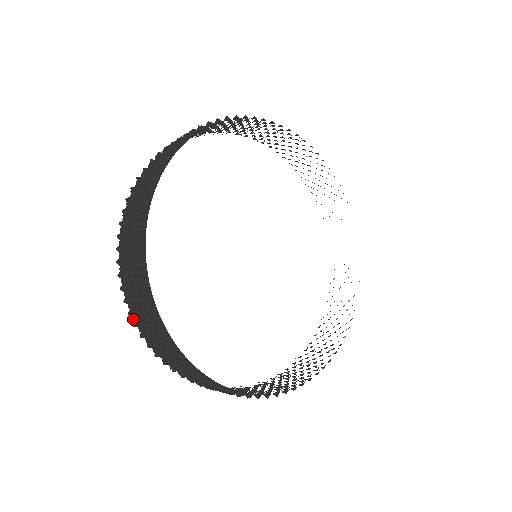
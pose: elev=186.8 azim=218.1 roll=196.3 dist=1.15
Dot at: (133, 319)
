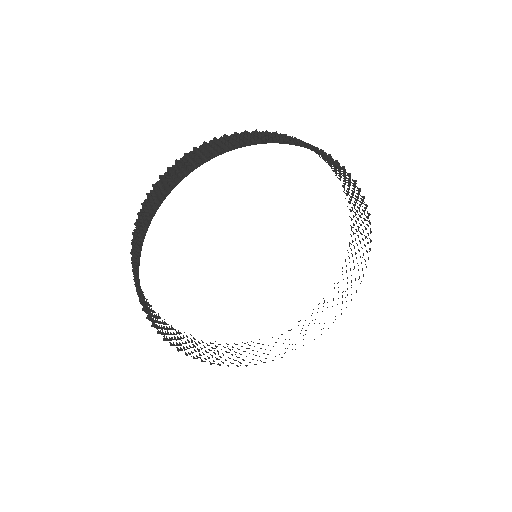
Dot at: (140, 209)
